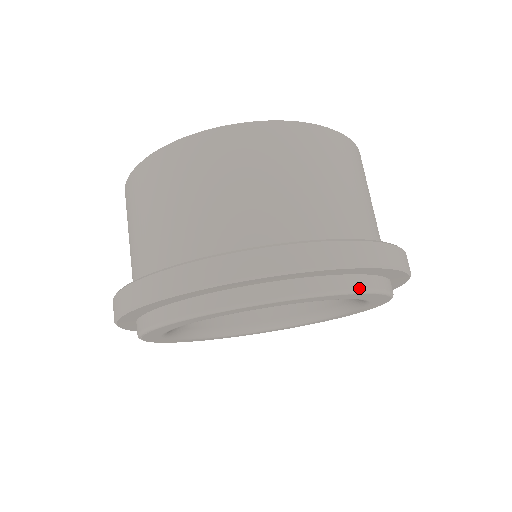
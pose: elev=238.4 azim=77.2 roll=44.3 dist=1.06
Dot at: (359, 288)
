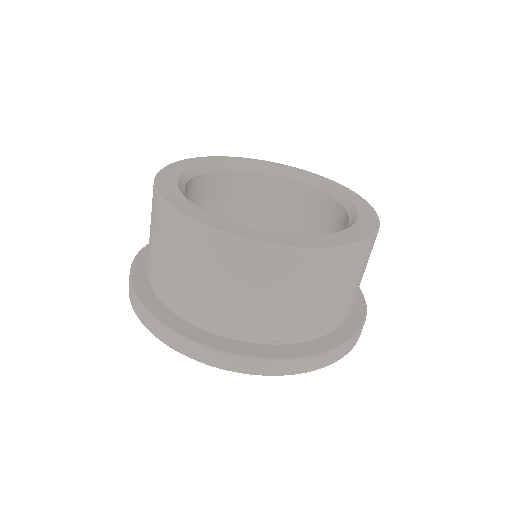
Dot at: occluded
